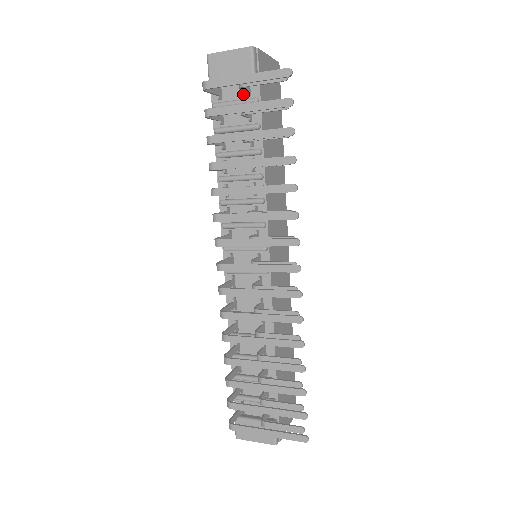
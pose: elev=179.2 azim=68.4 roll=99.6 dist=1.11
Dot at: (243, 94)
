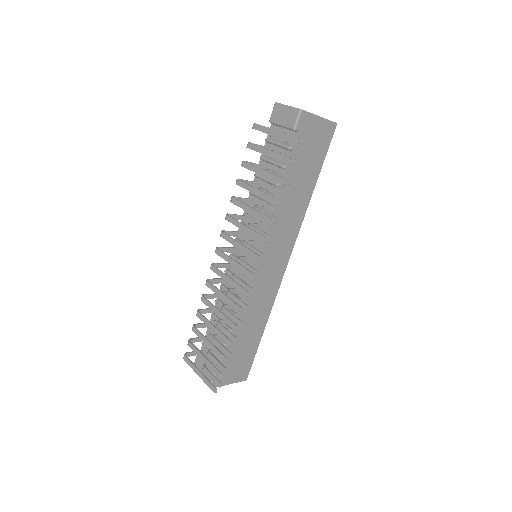
Dot at: occluded
